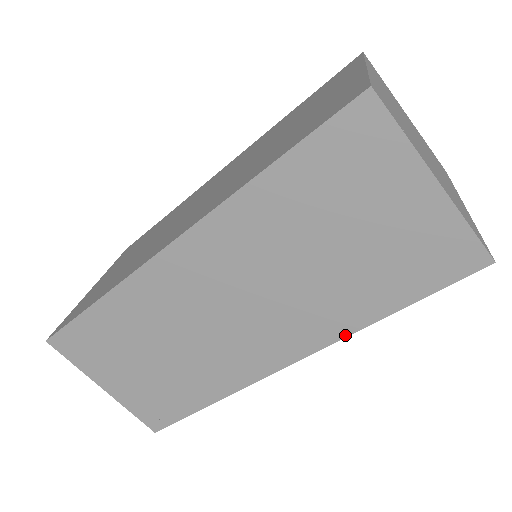
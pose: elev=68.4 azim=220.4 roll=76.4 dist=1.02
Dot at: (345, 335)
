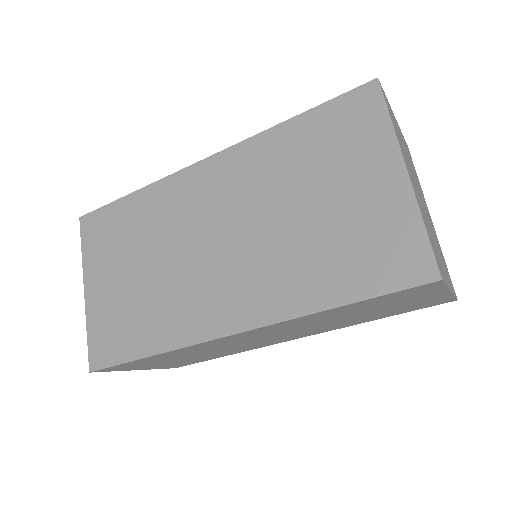
Dot at: (344, 327)
